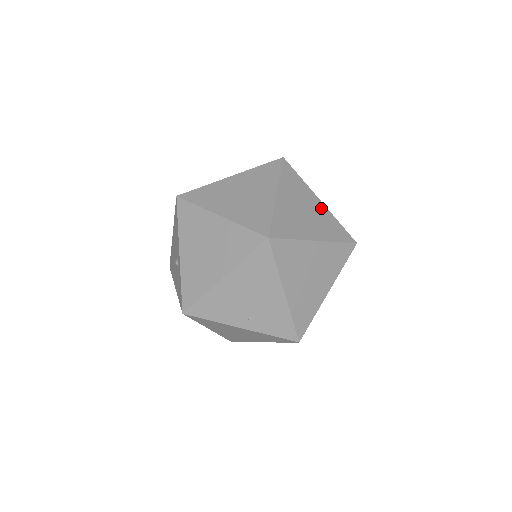
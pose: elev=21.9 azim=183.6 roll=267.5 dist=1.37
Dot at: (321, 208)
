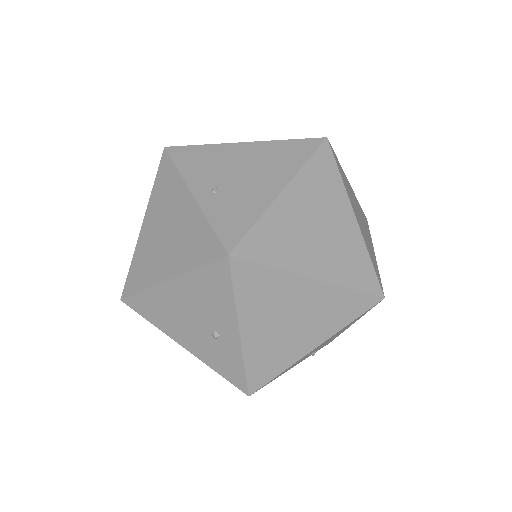
Dot at: (372, 250)
